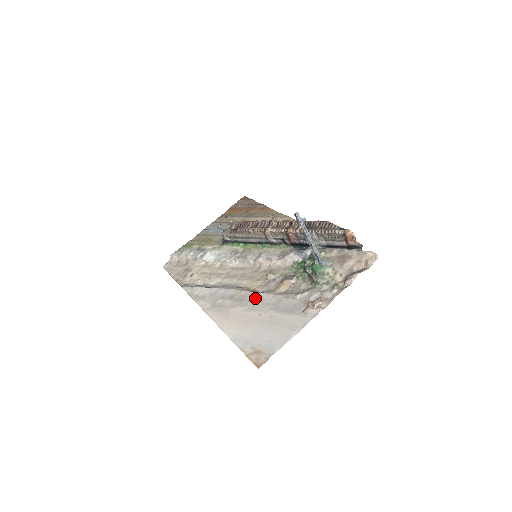
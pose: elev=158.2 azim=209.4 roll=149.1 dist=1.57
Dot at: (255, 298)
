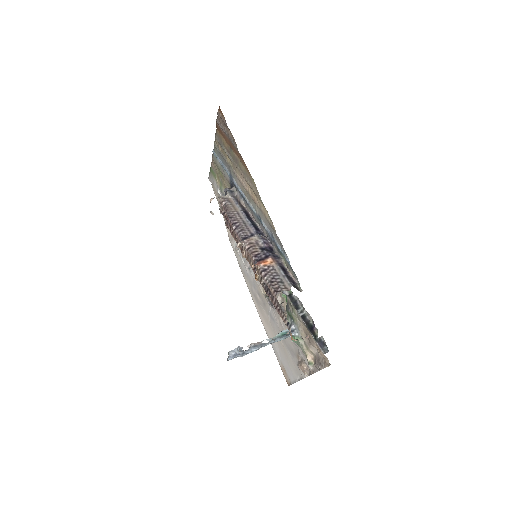
Dot at: (270, 312)
